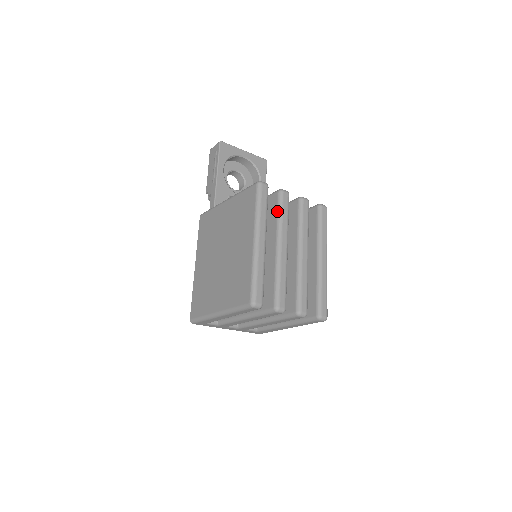
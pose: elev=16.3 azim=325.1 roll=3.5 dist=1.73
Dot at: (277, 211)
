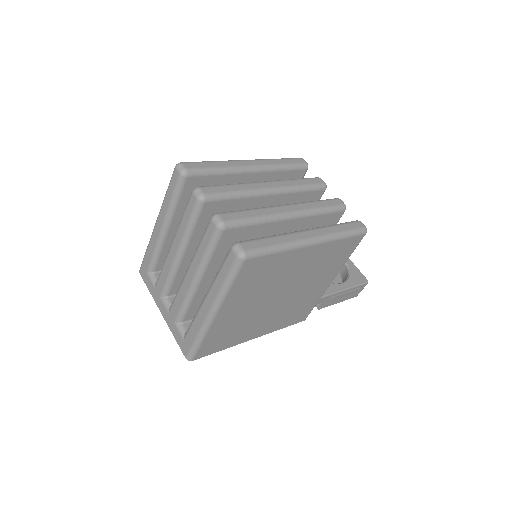
Dot at: occluded
